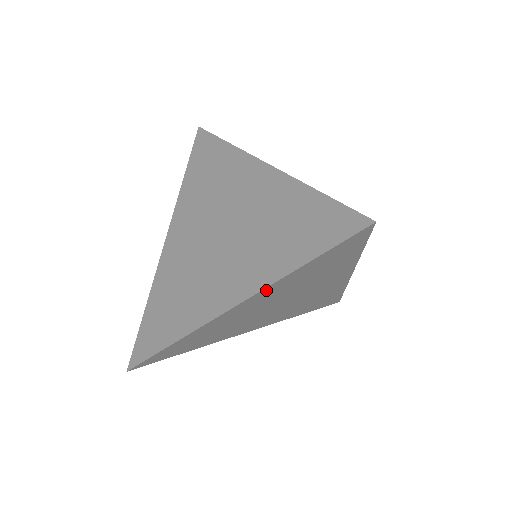
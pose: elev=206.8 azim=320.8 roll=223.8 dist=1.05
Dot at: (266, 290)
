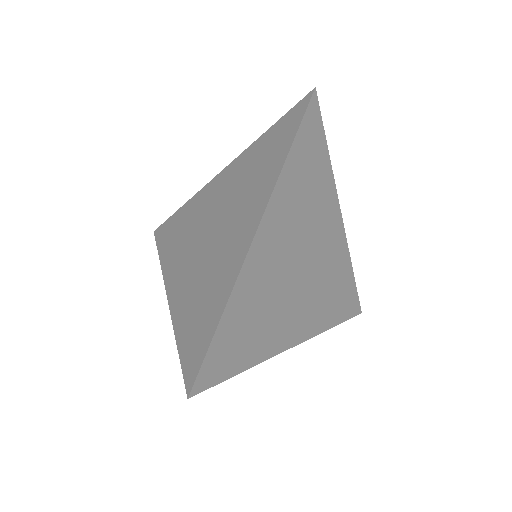
Dot at: (275, 198)
